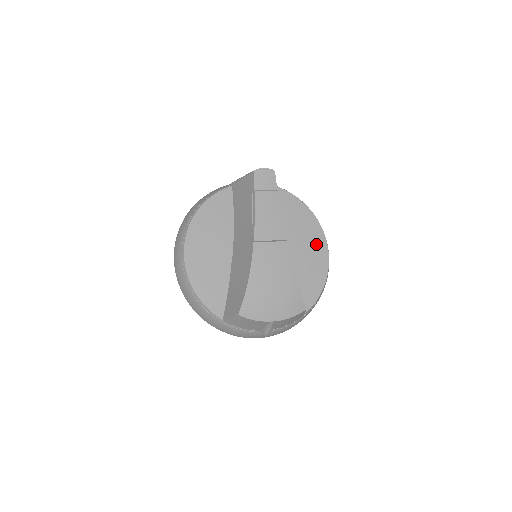
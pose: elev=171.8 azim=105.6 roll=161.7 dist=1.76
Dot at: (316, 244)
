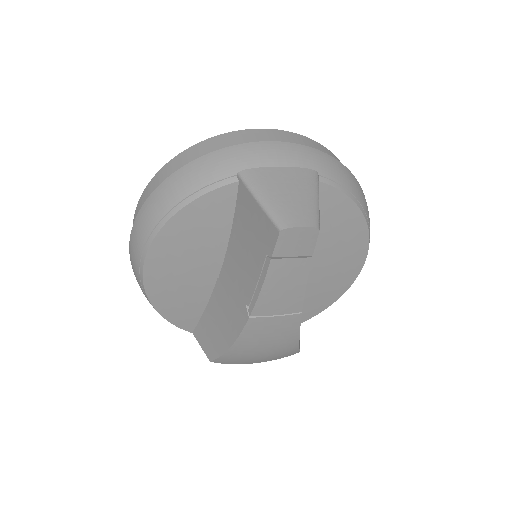
Dot at: (350, 259)
